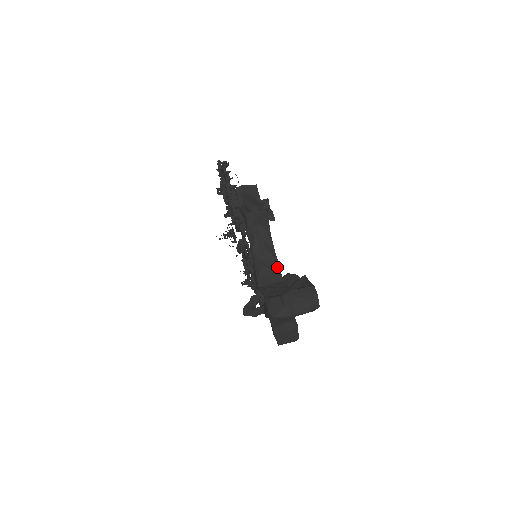
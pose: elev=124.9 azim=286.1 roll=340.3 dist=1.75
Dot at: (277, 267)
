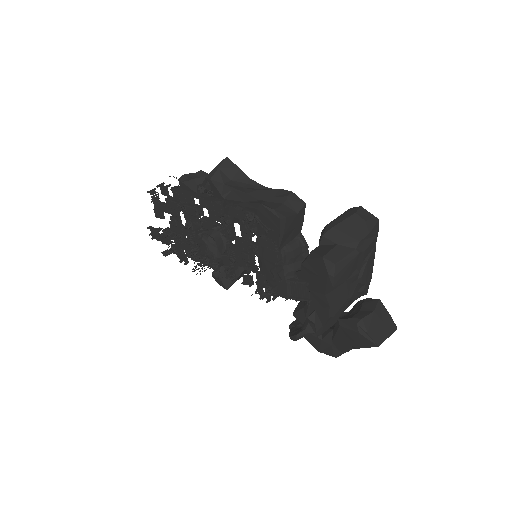
Dot at: (286, 193)
